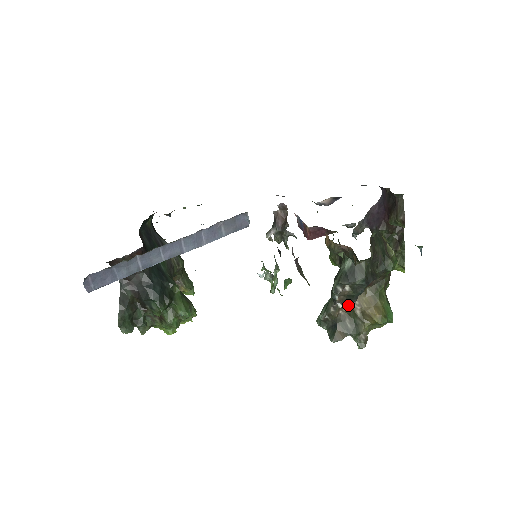
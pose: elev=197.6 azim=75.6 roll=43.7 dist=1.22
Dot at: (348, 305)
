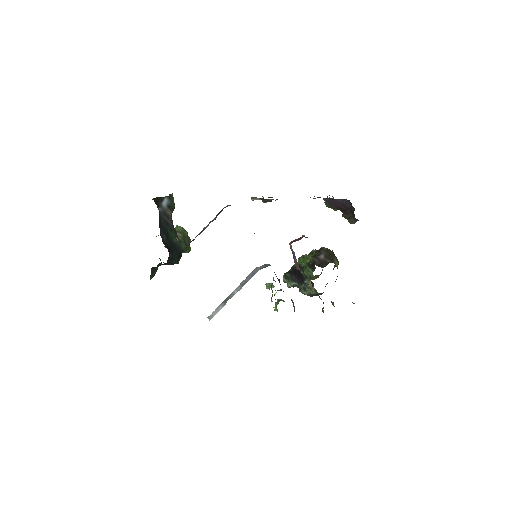
Dot at: occluded
